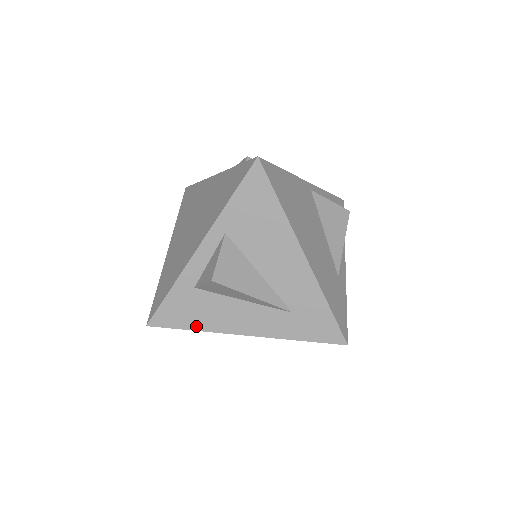
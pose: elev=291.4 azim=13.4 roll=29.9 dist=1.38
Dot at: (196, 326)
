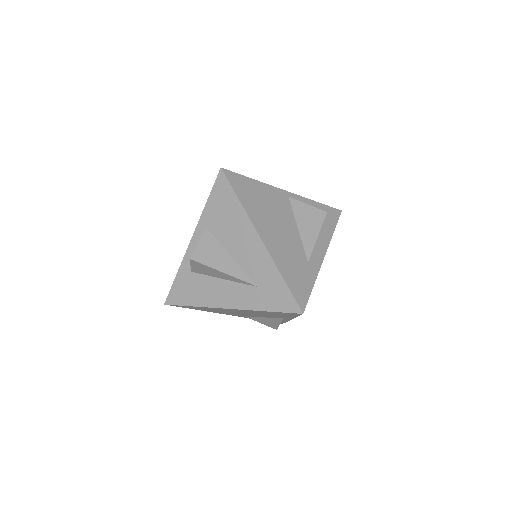
Dot at: (194, 303)
